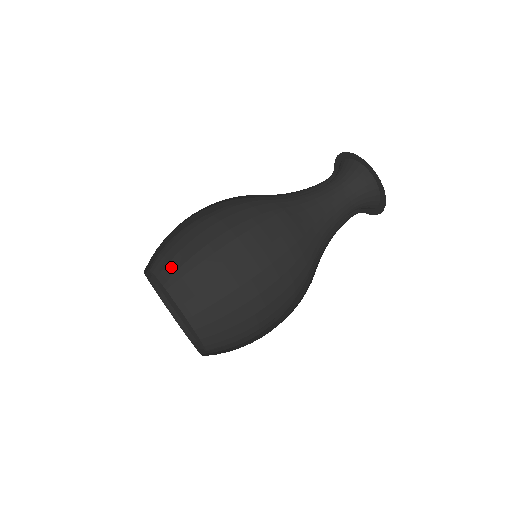
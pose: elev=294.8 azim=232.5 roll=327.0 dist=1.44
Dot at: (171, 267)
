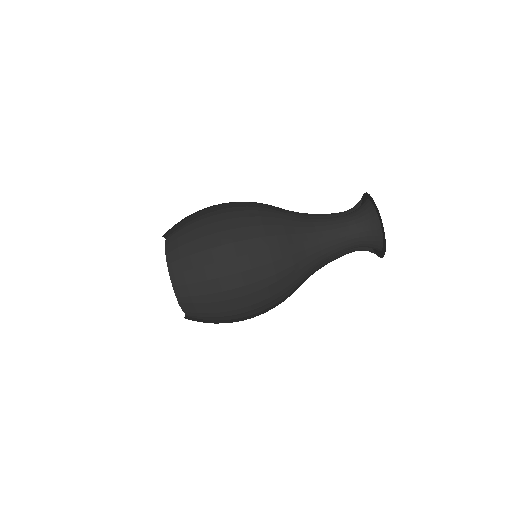
Dot at: (187, 290)
